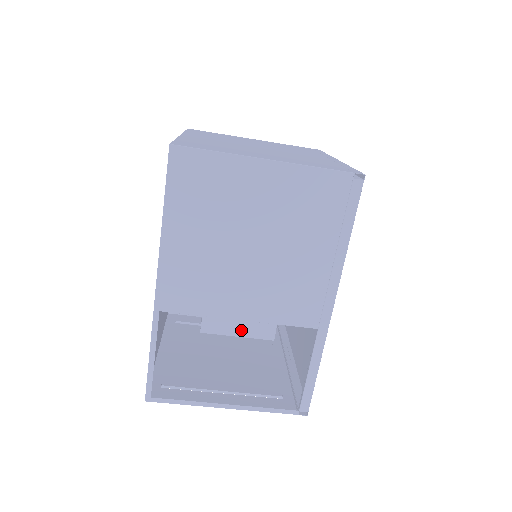
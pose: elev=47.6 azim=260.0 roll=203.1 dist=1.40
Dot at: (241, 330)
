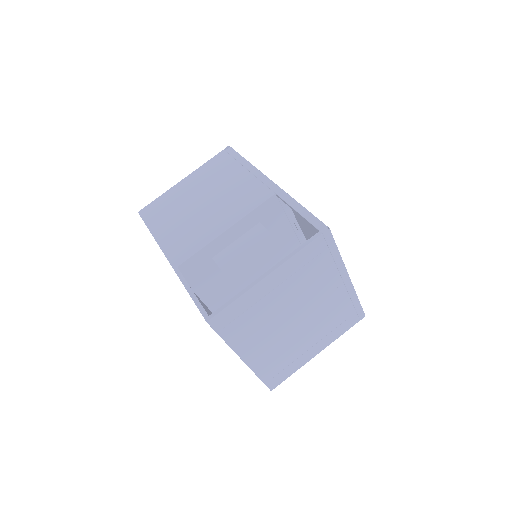
Dot at: (246, 248)
